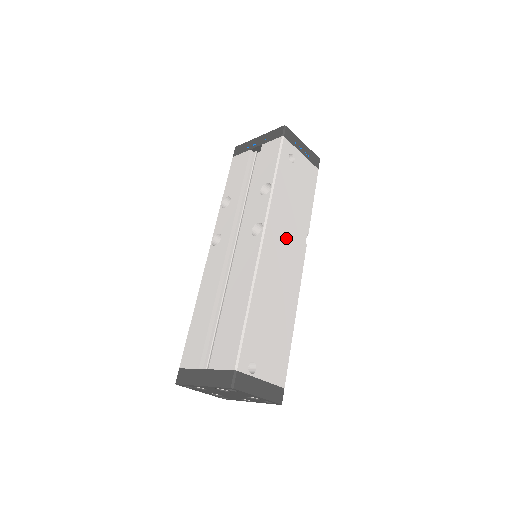
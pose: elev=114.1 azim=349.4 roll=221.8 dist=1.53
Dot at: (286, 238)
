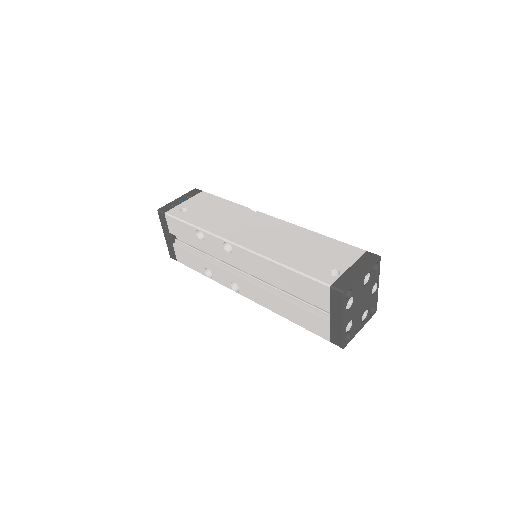
Dot at: (243, 226)
